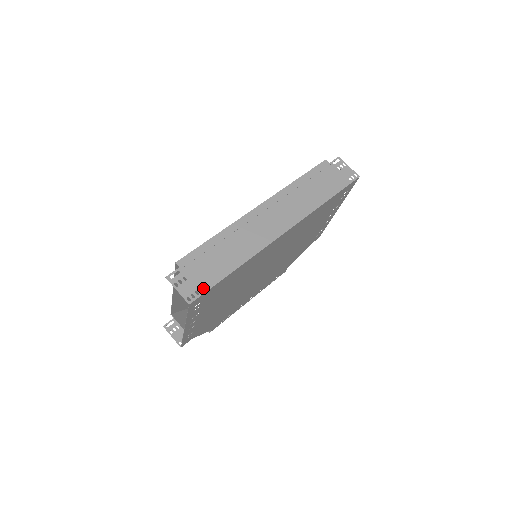
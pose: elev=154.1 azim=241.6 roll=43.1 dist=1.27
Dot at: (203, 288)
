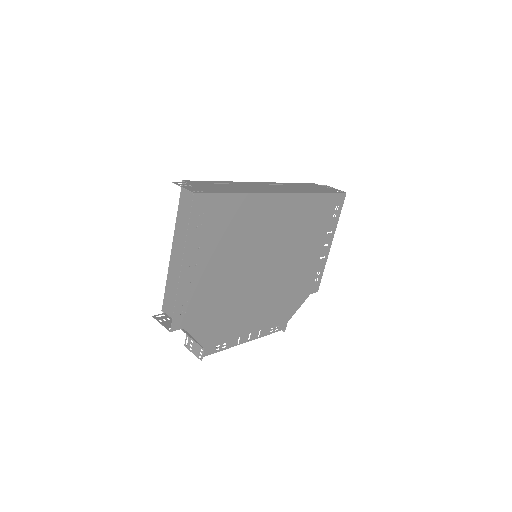
Dot at: (208, 191)
